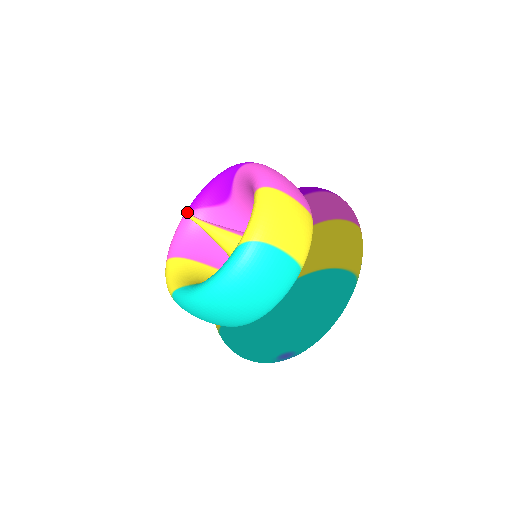
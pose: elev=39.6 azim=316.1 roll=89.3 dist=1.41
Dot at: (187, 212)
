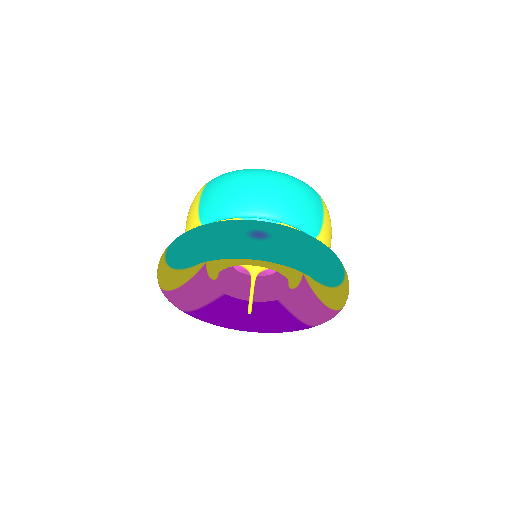
Dot at: occluded
